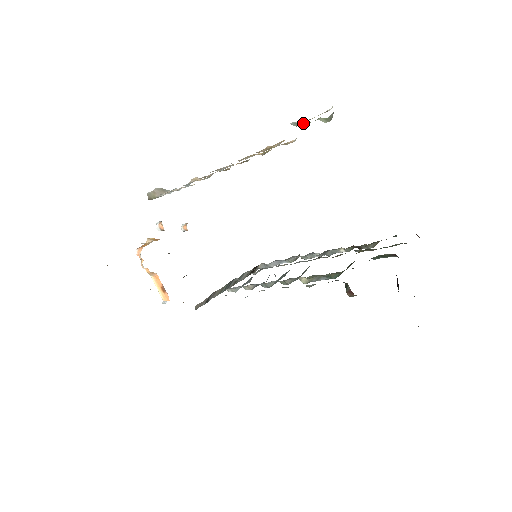
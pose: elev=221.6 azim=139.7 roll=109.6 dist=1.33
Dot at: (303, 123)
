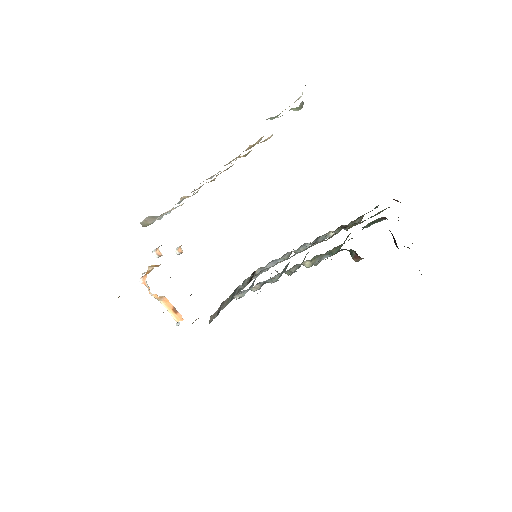
Dot at: (277, 117)
